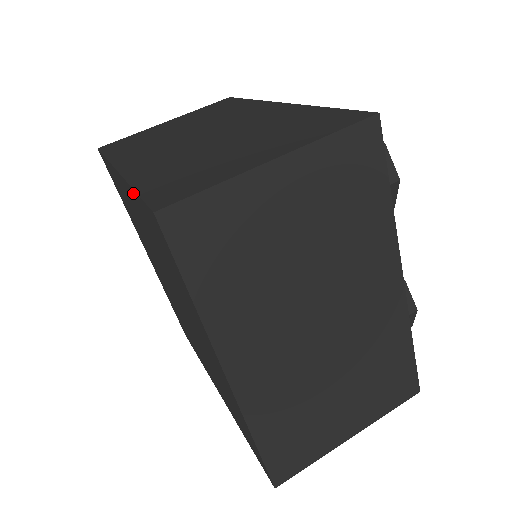
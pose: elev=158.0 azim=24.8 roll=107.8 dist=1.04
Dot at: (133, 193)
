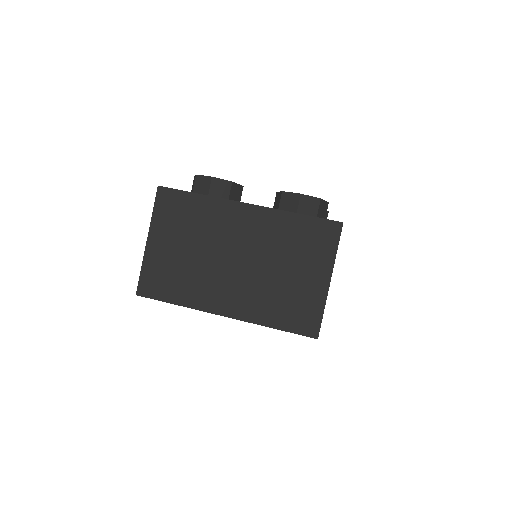
Dot at: (265, 326)
